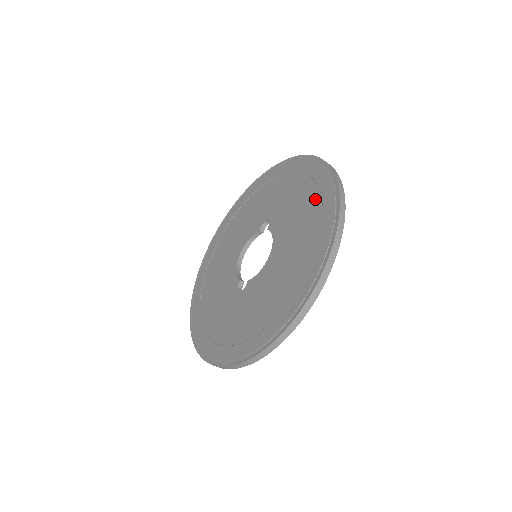
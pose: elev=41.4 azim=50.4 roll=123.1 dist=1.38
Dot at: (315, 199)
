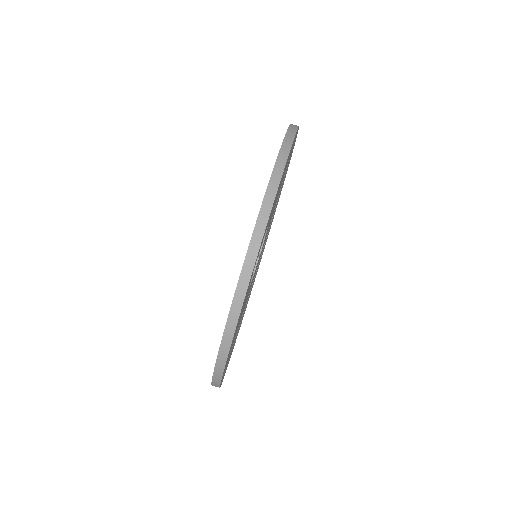
Dot at: occluded
